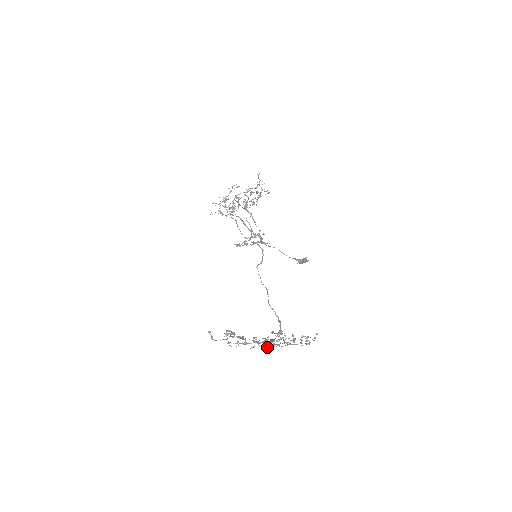
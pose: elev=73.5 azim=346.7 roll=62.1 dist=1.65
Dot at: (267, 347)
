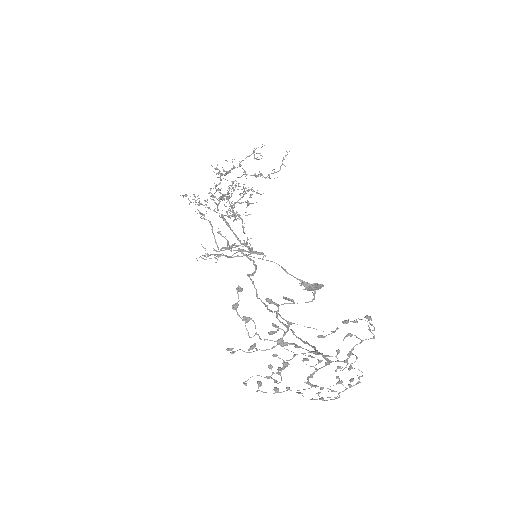
Dot at: occluded
